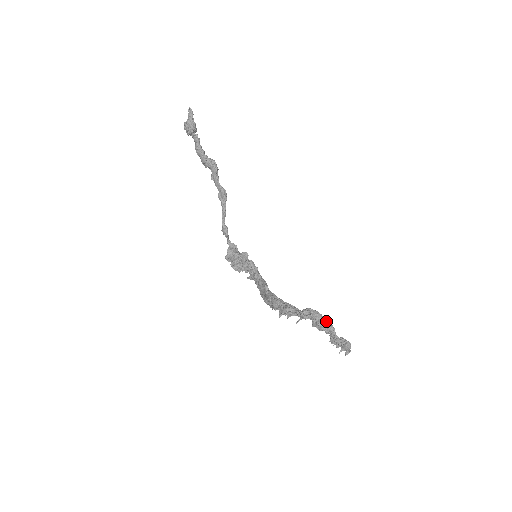
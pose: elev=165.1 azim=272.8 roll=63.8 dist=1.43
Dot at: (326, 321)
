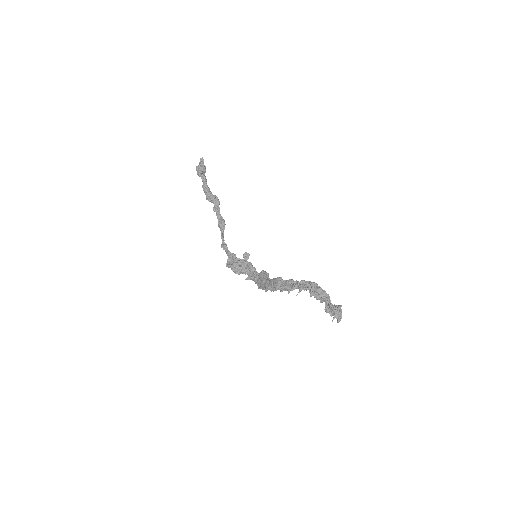
Dot at: (322, 289)
